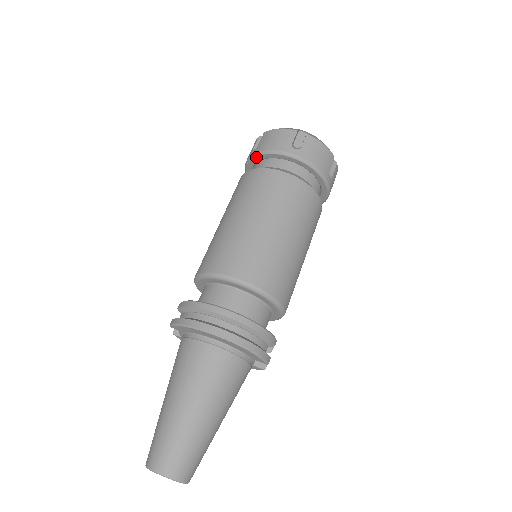
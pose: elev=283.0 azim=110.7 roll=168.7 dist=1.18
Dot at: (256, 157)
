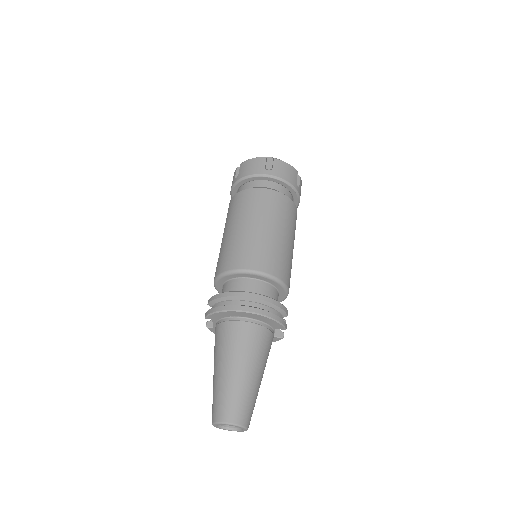
Dot at: (239, 183)
